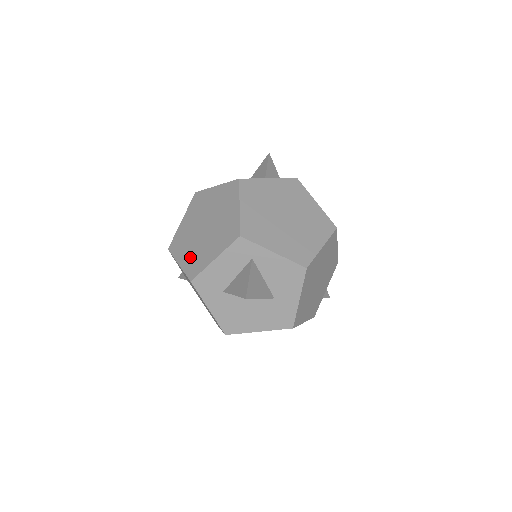
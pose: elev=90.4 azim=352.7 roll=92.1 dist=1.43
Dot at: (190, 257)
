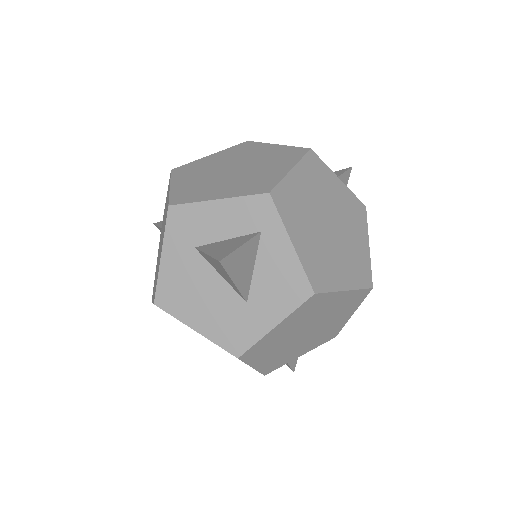
Dot at: (190, 185)
